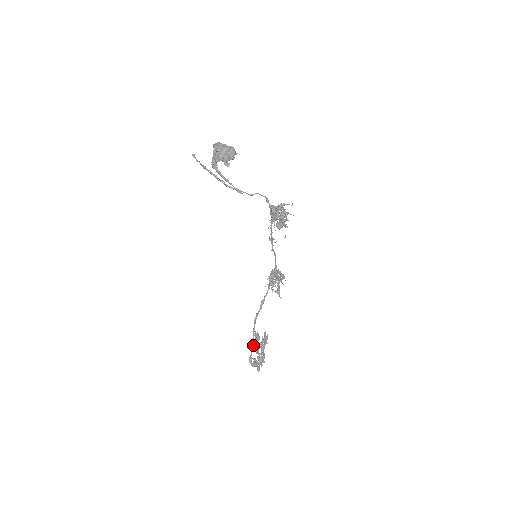
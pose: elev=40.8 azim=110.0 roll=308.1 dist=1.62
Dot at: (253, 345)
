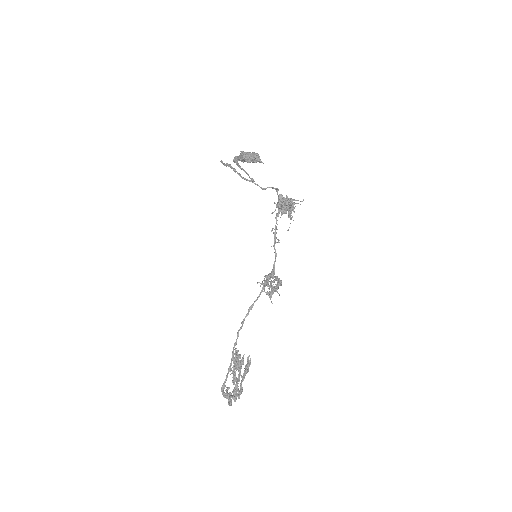
Dot at: (230, 366)
